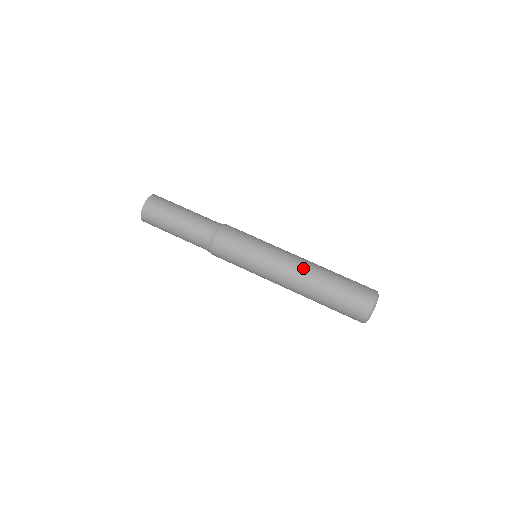
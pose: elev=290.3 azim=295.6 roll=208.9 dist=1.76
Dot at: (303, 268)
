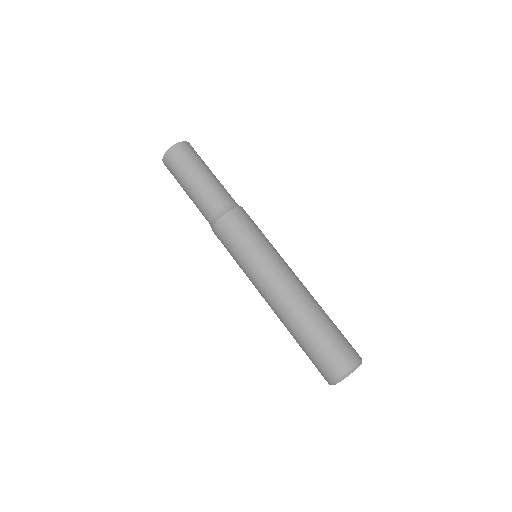
Dot at: (290, 298)
